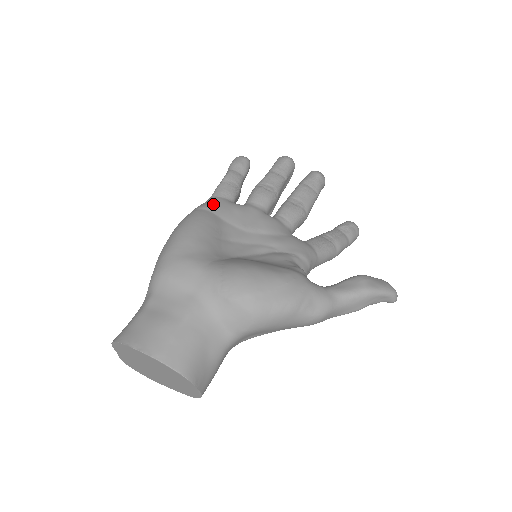
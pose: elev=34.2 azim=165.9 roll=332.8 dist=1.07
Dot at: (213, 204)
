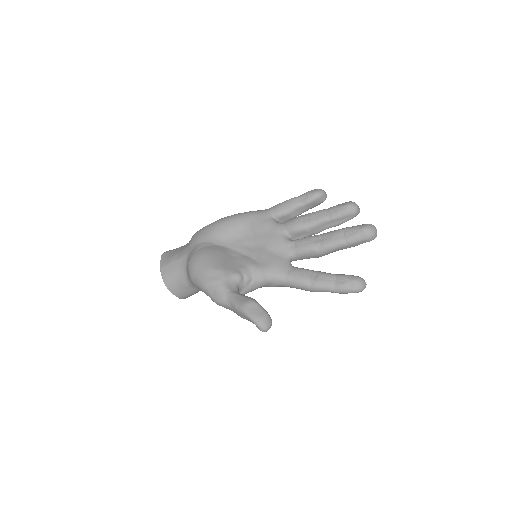
Dot at: (256, 213)
